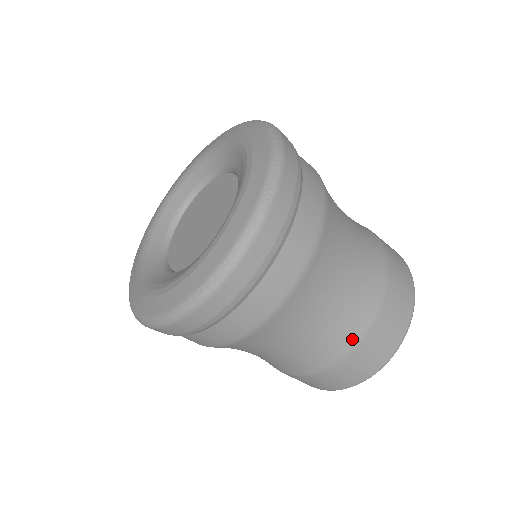
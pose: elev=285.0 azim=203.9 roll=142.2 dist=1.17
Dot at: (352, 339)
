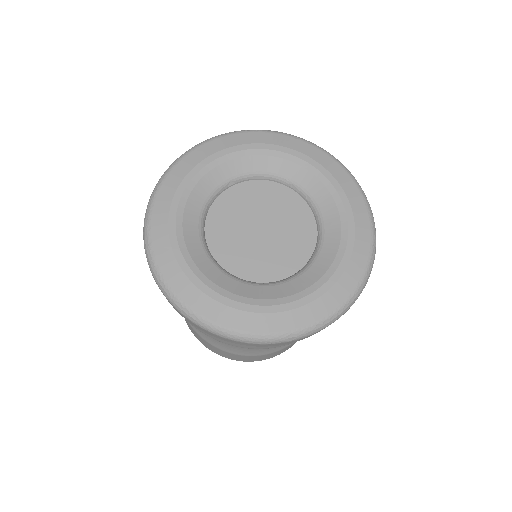
Dot at: occluded
